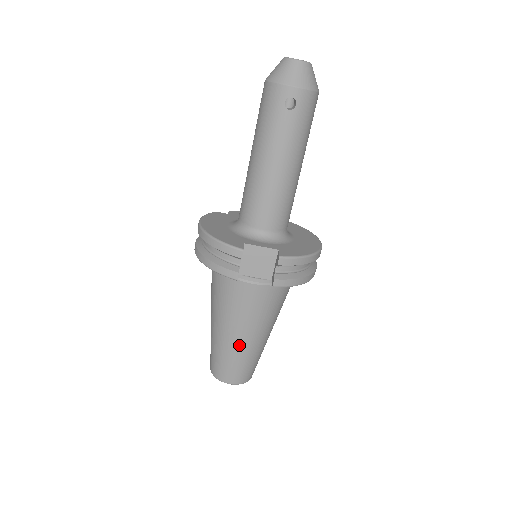
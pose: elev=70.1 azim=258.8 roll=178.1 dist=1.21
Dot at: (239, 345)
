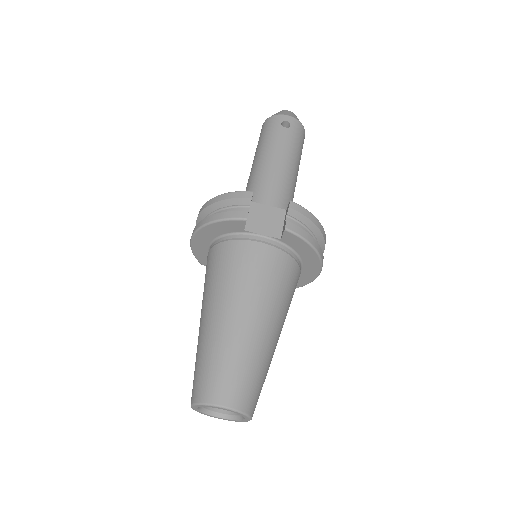
Dot at: (241, 331)
